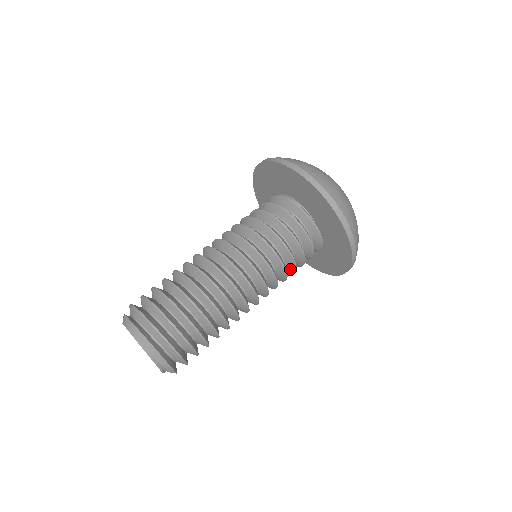
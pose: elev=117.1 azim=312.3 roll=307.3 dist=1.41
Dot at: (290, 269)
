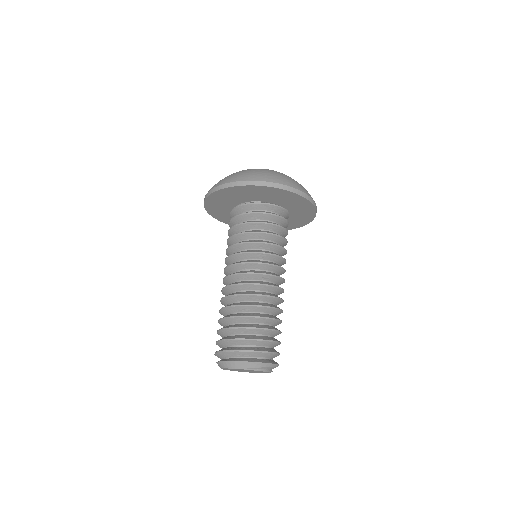
Dot at: (278, 240)
